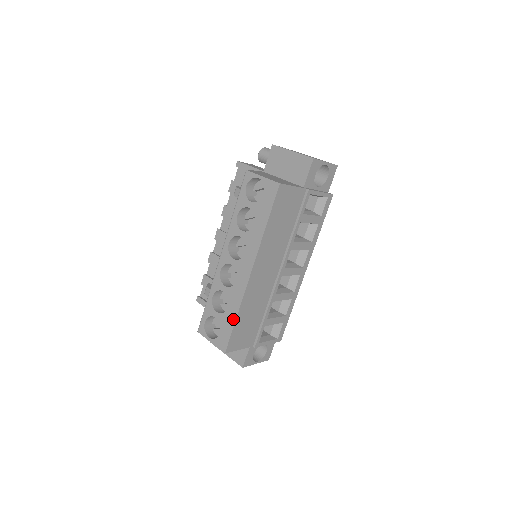
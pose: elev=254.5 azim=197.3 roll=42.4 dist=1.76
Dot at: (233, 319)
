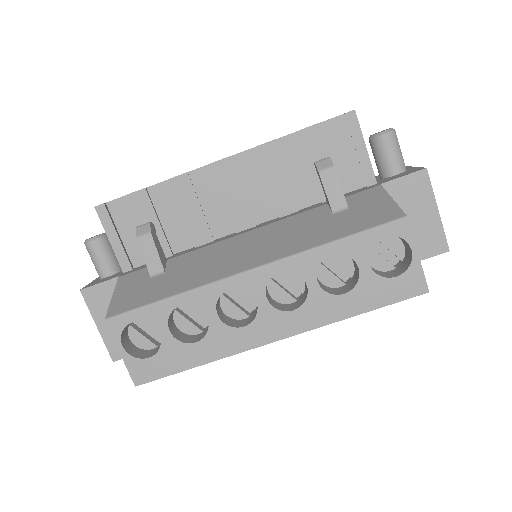
Dot at: (191, 363)
